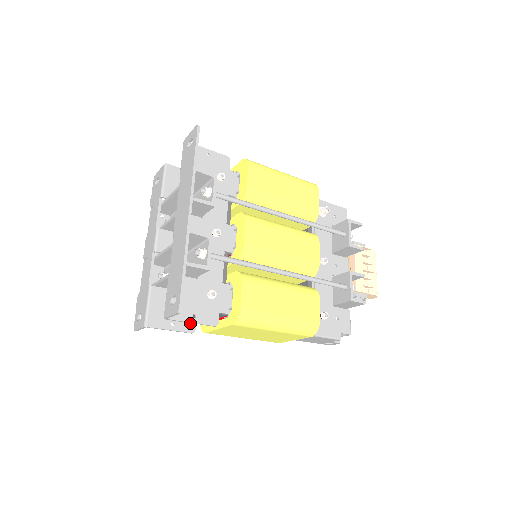
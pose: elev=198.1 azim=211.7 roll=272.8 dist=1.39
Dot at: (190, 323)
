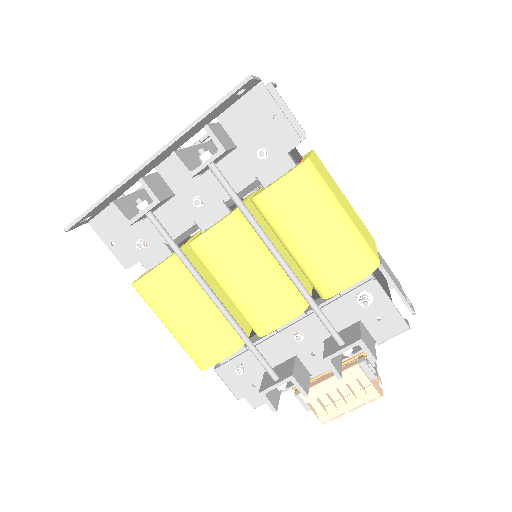
Dot at: occluded
